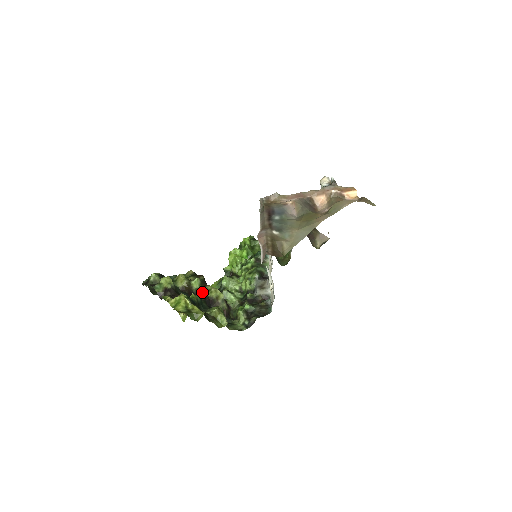
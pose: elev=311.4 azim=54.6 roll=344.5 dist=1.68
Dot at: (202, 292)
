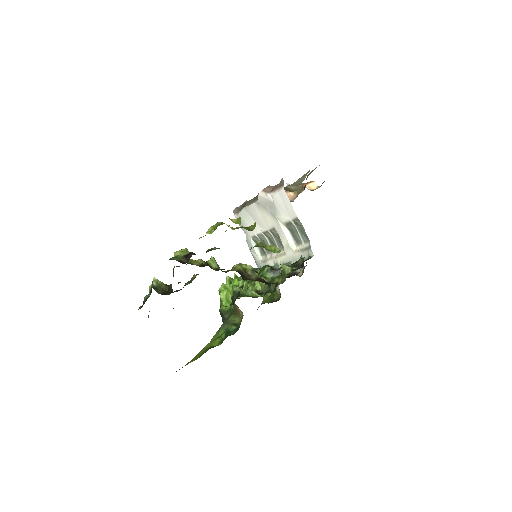
Dot at: occluded
